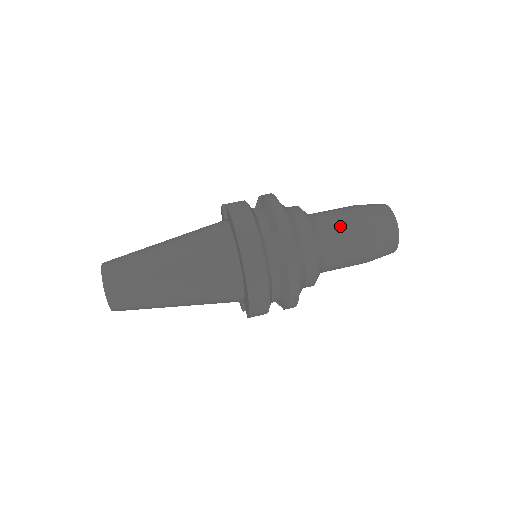
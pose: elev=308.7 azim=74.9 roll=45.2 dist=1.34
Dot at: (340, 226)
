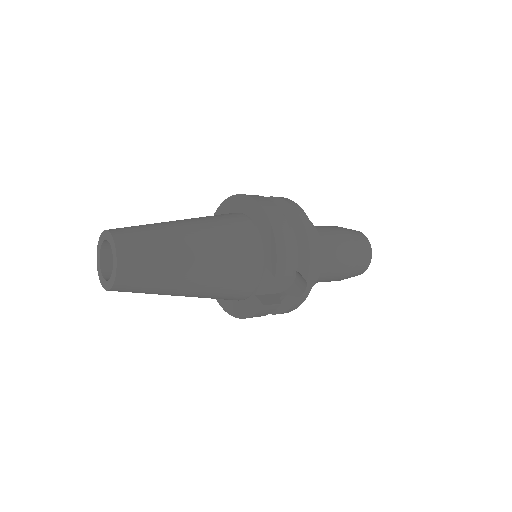
Dot at: occluded
